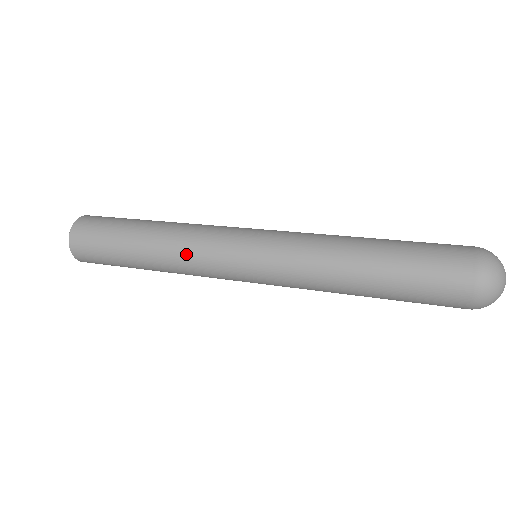
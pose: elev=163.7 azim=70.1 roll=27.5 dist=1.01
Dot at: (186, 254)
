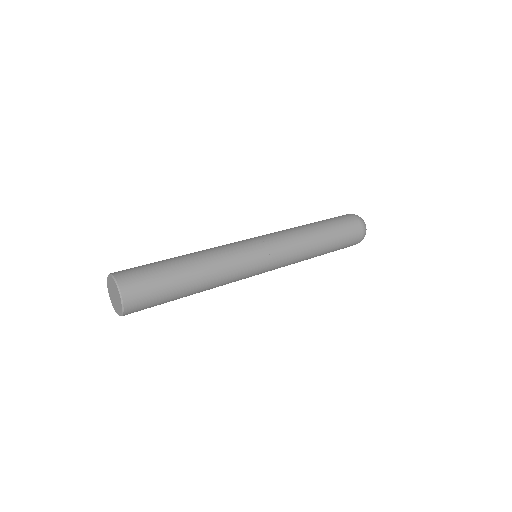
Dot at: (228, 271)
